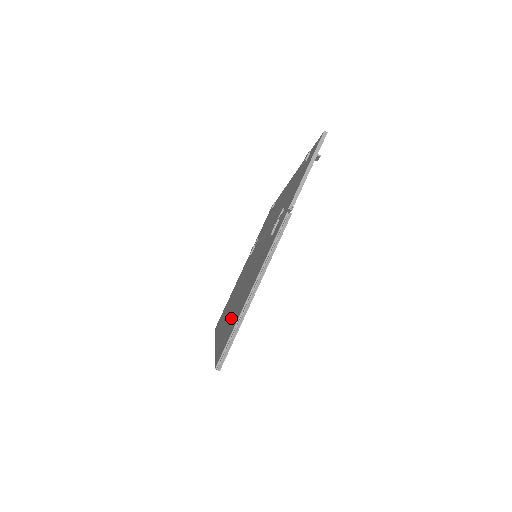
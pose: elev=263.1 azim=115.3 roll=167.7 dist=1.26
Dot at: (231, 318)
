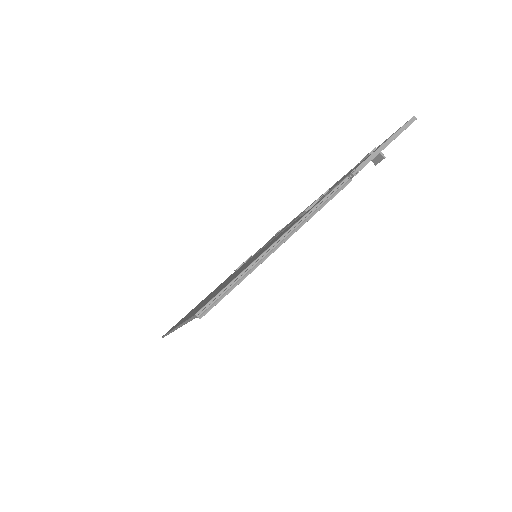
Dot at: occluded
